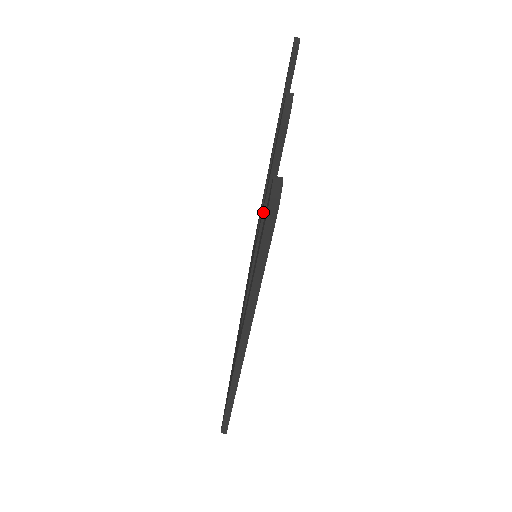
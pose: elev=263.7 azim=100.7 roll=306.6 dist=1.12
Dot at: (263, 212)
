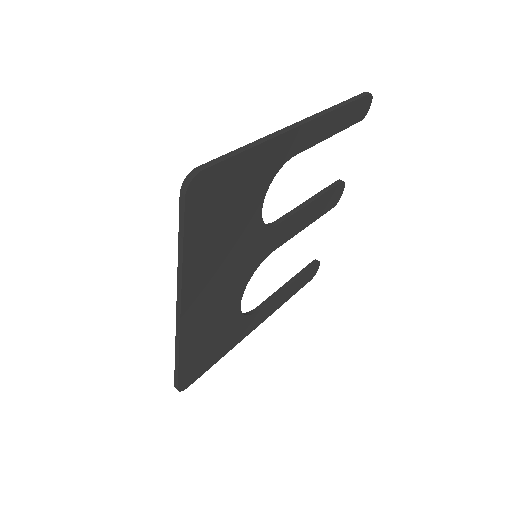
Dot at: (302, 203)
